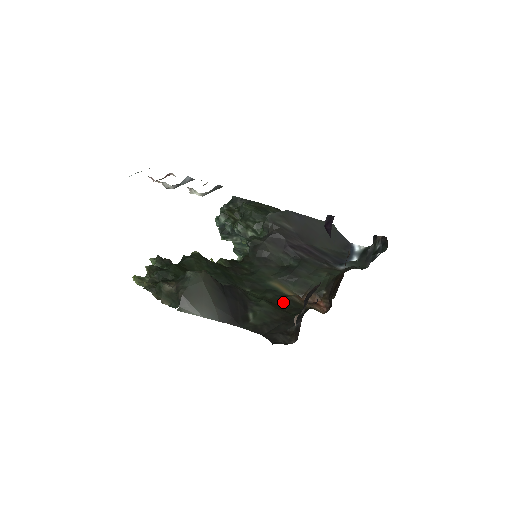
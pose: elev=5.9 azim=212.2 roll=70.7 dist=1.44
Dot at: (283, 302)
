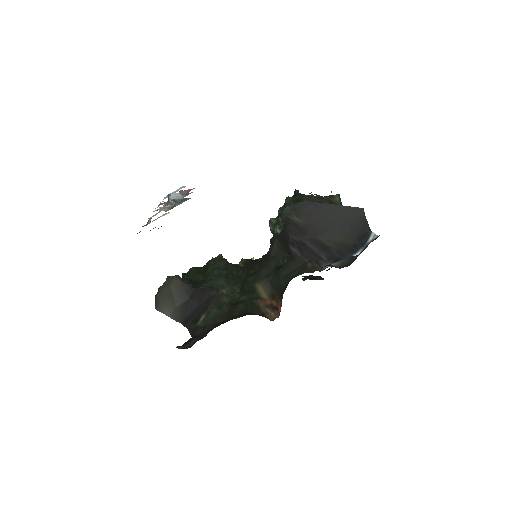
Dot at: (245, 305)
